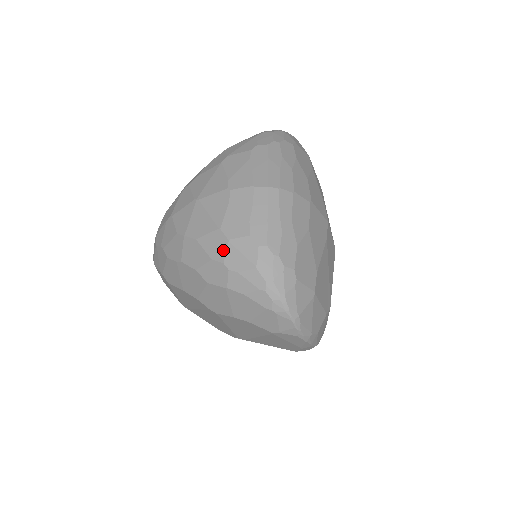
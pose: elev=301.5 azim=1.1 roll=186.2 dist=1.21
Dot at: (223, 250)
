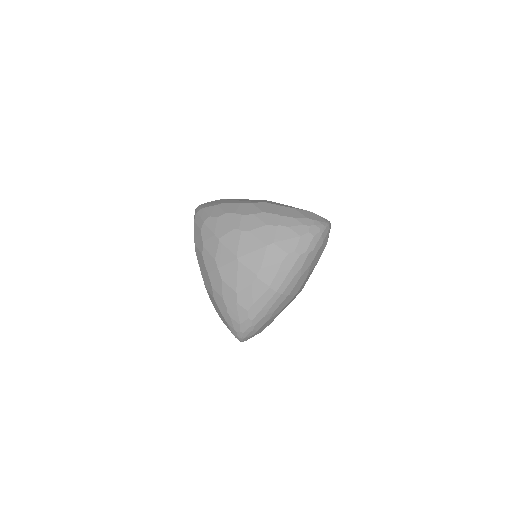
Dot at: (231, 303)
